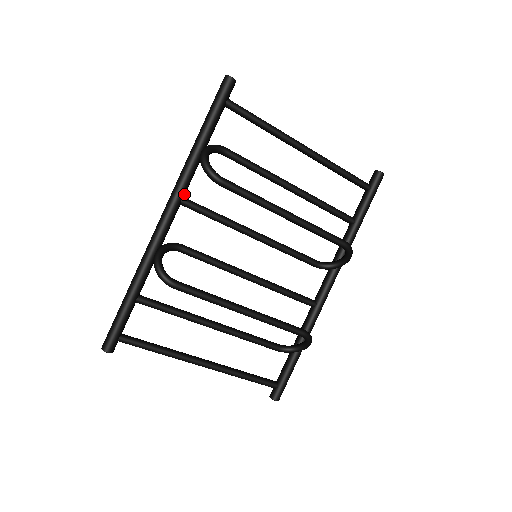
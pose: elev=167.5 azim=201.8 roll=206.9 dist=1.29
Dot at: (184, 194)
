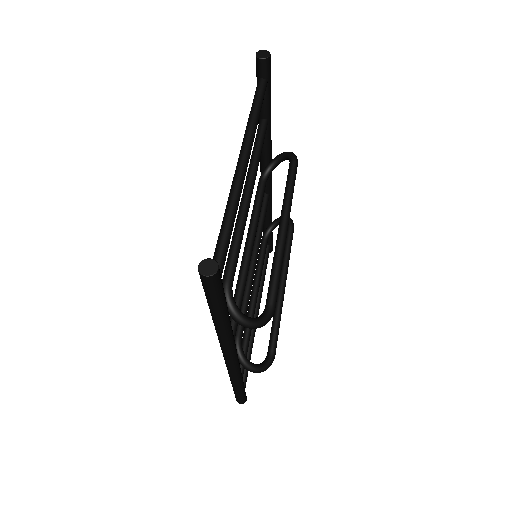
Dot at: occluded
